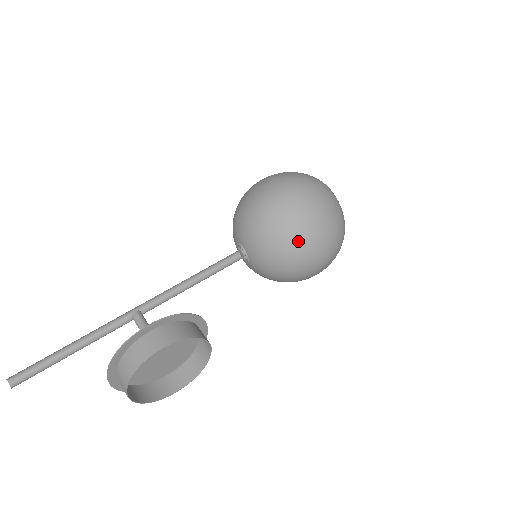
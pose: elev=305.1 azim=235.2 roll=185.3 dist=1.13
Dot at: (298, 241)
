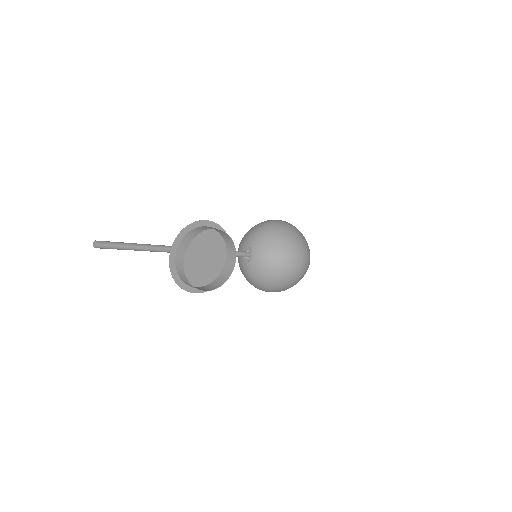
Dot at: (287, 240)
